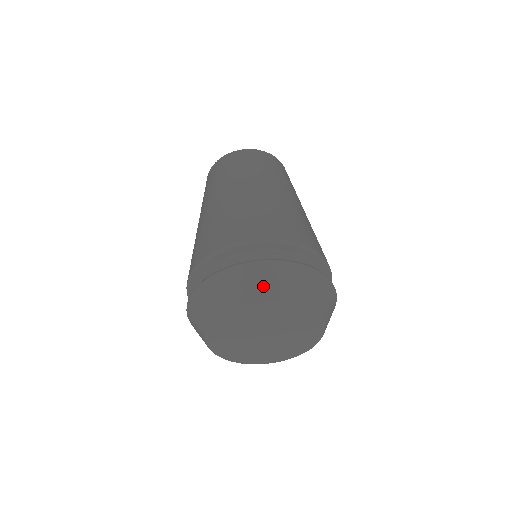
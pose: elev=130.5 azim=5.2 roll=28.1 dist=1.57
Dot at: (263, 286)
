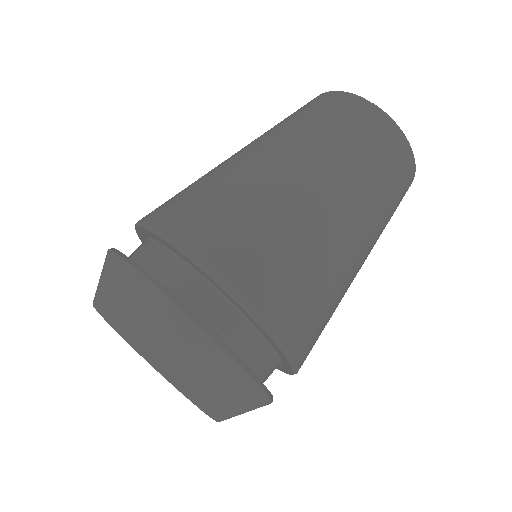
Dot at: (113, 297)
